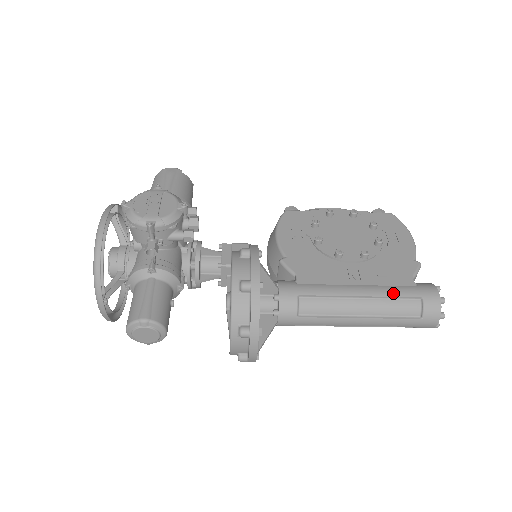
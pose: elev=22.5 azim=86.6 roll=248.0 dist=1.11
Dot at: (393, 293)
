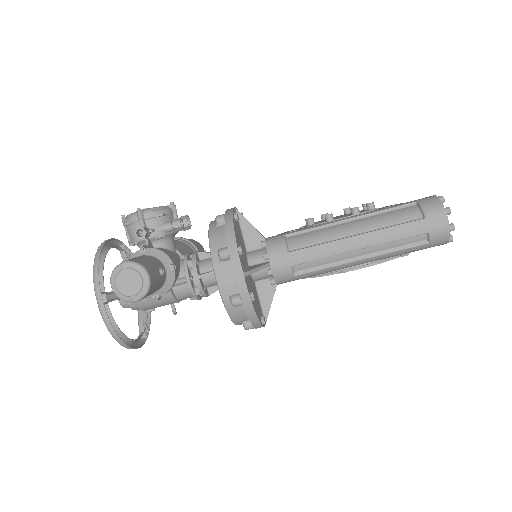
Dot at: (384, 208)
